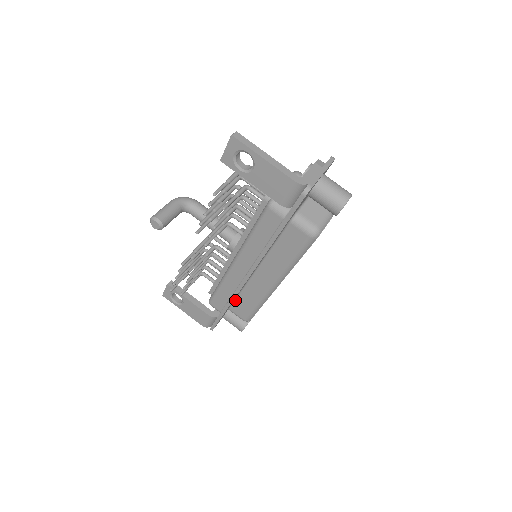
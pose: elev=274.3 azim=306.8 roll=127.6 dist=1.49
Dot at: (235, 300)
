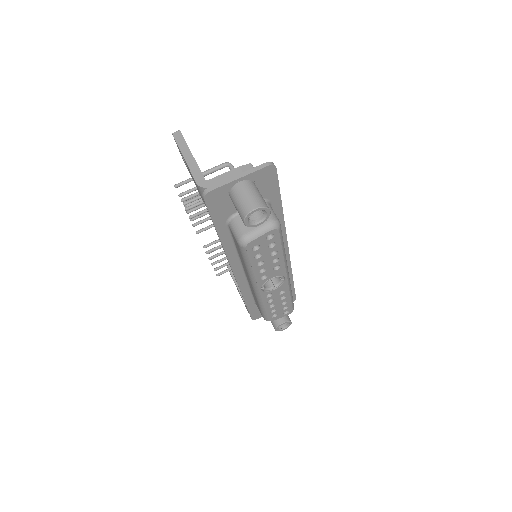
Dot at: occluded
